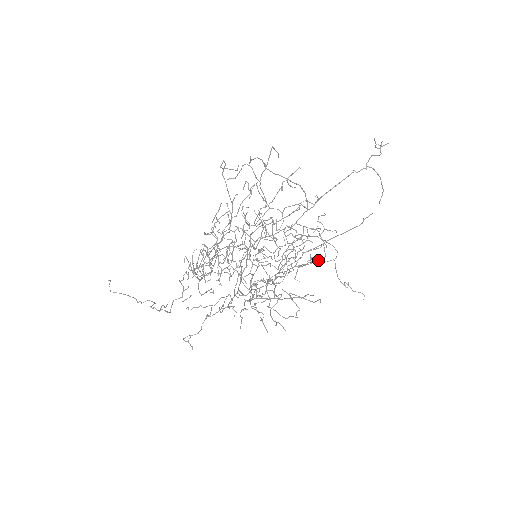
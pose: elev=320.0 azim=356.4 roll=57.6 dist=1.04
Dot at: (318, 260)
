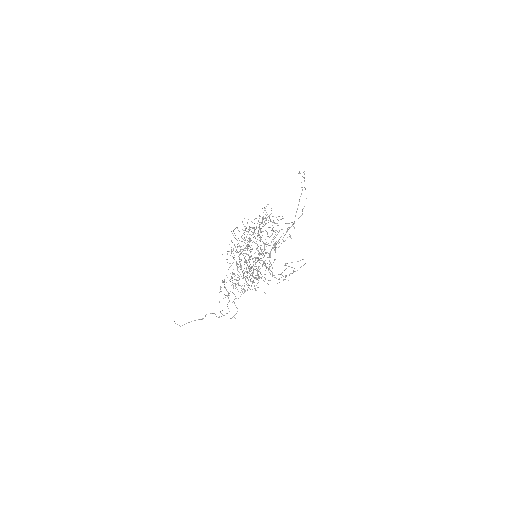
Dot at: (272, 234)
